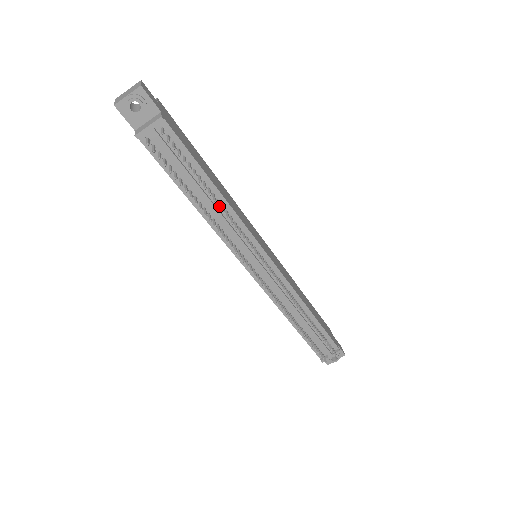
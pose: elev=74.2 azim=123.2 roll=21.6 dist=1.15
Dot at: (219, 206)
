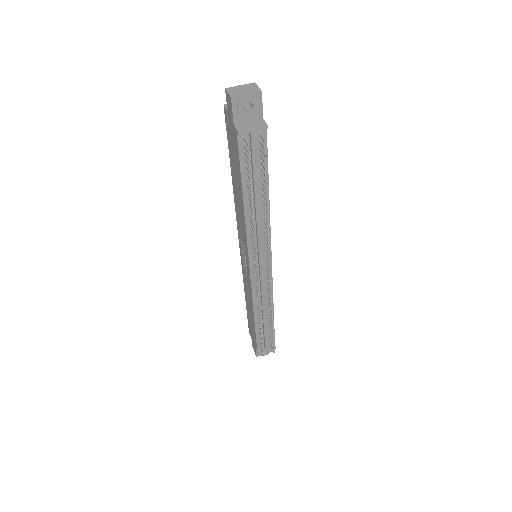
Dot at: (268, 213)
